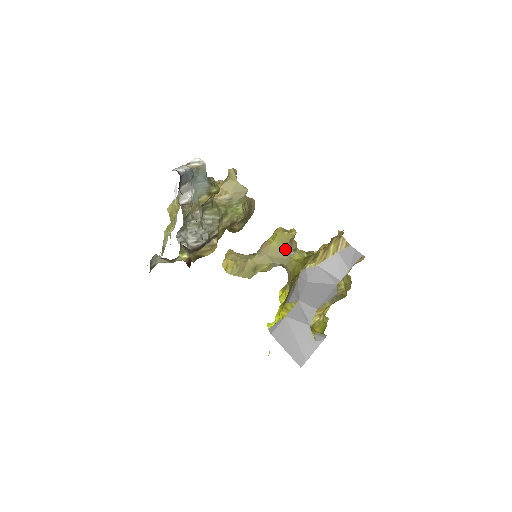
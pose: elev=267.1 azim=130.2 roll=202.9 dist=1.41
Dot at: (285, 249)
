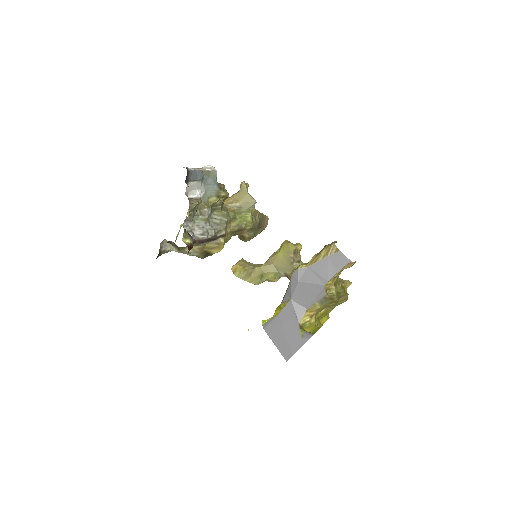
Dot at: (289, 259)
